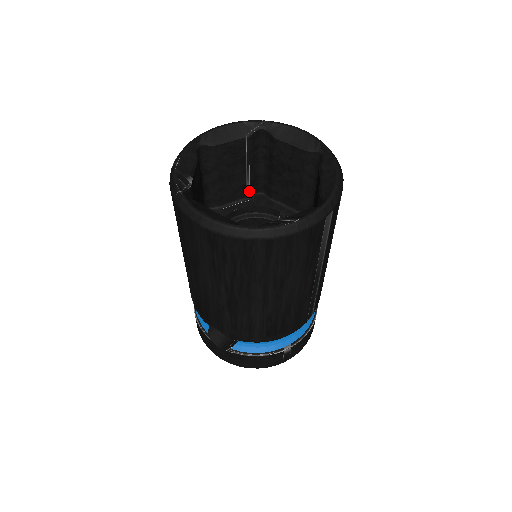
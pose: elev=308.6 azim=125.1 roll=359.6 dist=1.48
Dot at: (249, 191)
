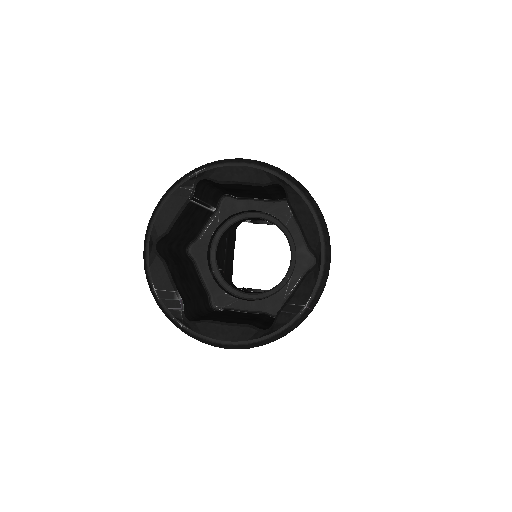
Dot at: (214, 208)
